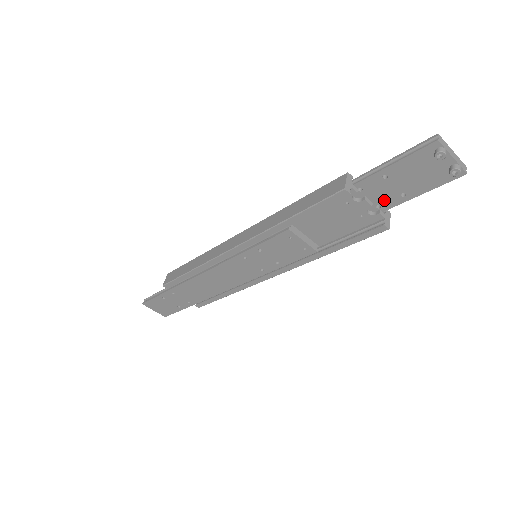
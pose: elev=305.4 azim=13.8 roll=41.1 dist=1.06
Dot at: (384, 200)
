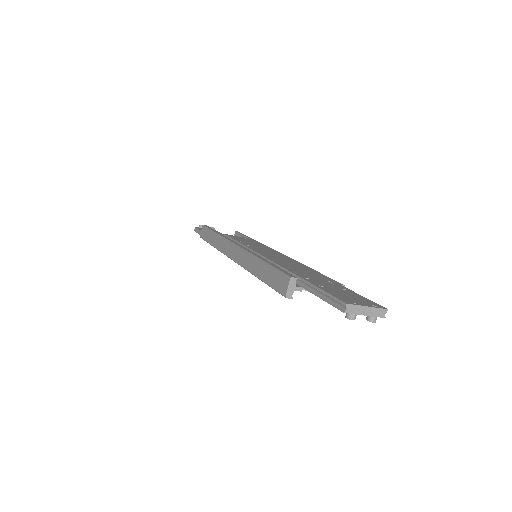
Dot at: occluded
